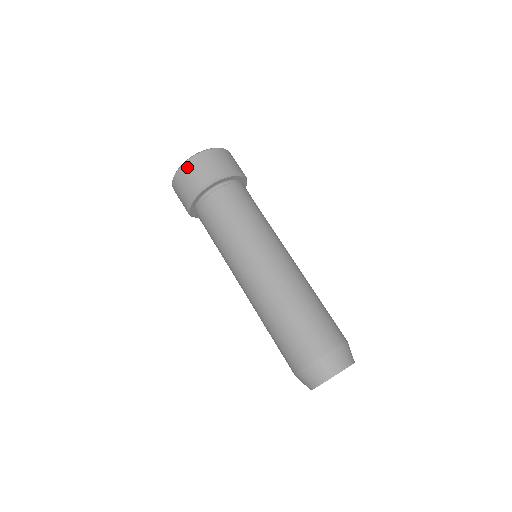
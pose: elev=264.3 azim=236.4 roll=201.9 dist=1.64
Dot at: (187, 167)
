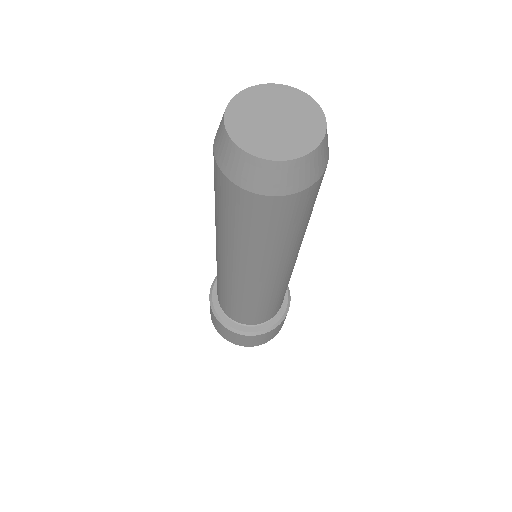
Dot at: occluded
